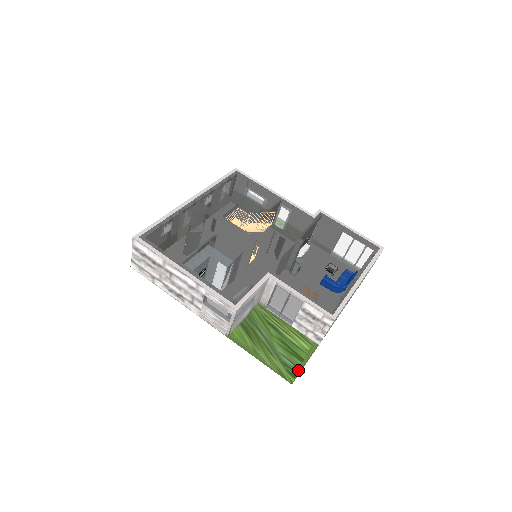
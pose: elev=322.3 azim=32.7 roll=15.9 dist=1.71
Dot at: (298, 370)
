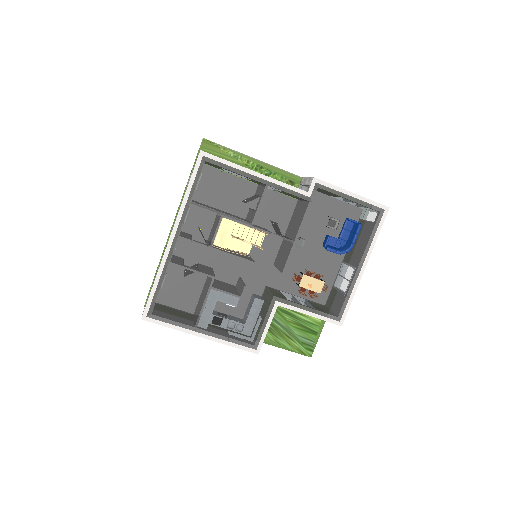
Dot at: (314, 344)
